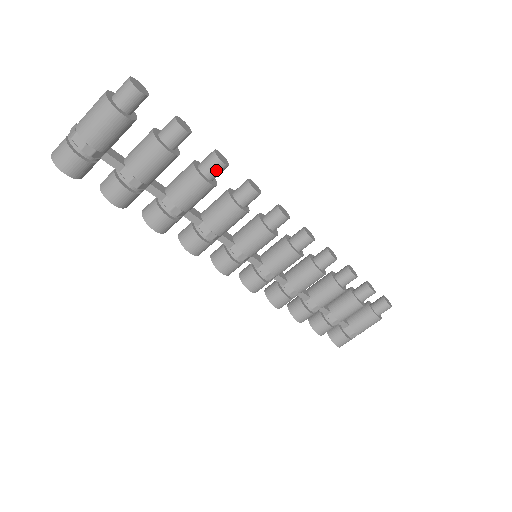
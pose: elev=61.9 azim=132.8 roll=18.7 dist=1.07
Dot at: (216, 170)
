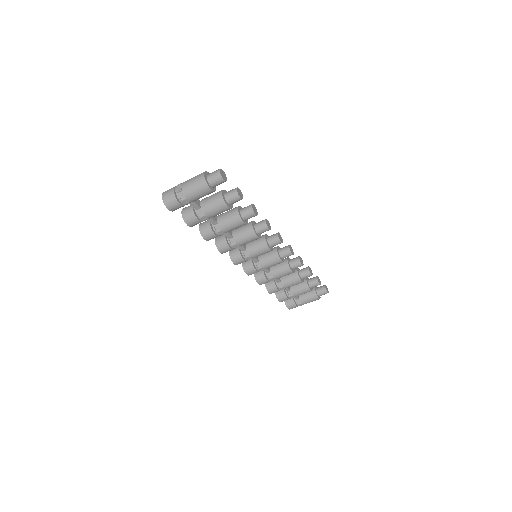
Dot at: (250, 217)
